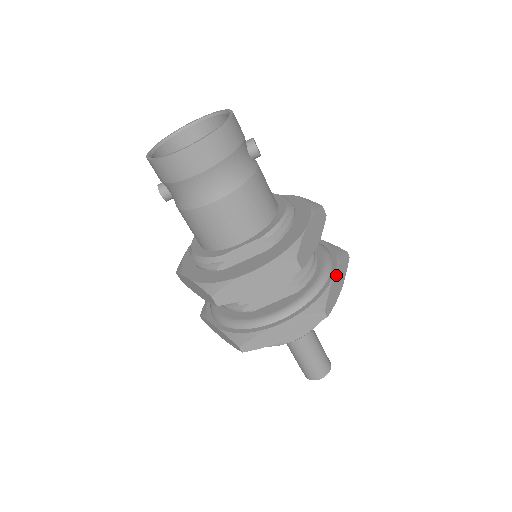
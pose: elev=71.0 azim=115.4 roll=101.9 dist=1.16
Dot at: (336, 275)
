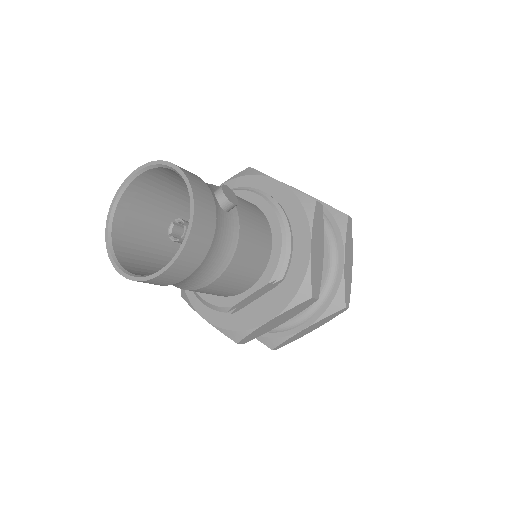
Dot at: (346, 257)
